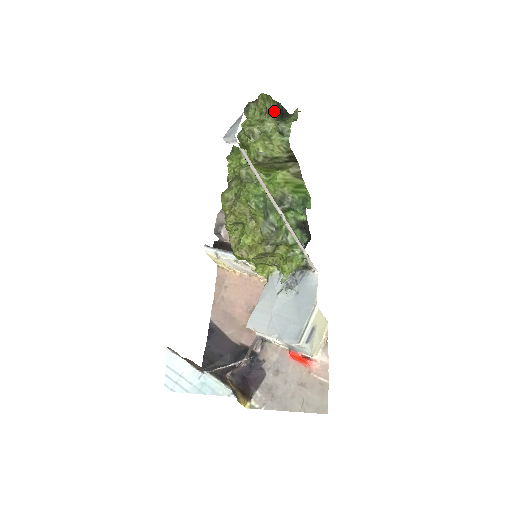
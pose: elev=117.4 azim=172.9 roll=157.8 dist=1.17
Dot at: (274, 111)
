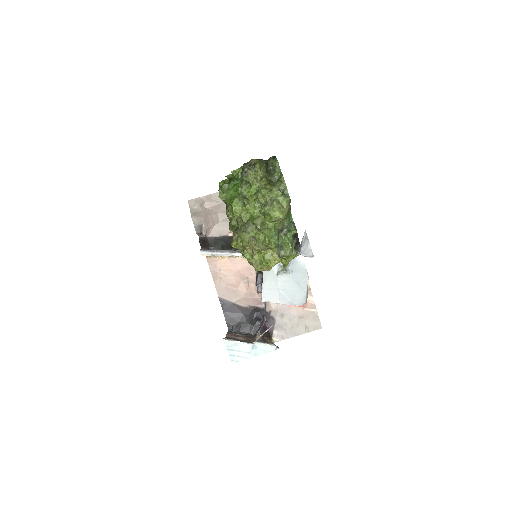
Dot at: (265, 171)
